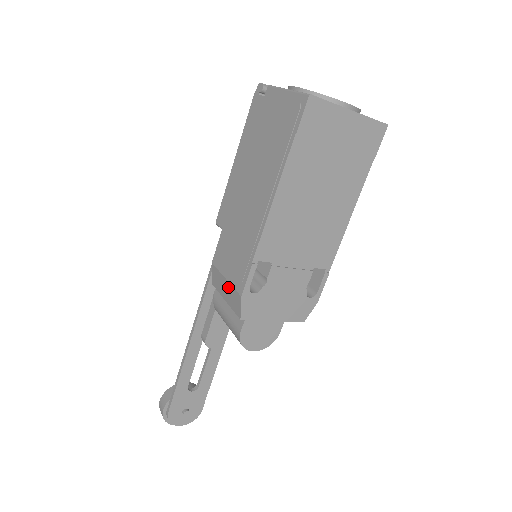
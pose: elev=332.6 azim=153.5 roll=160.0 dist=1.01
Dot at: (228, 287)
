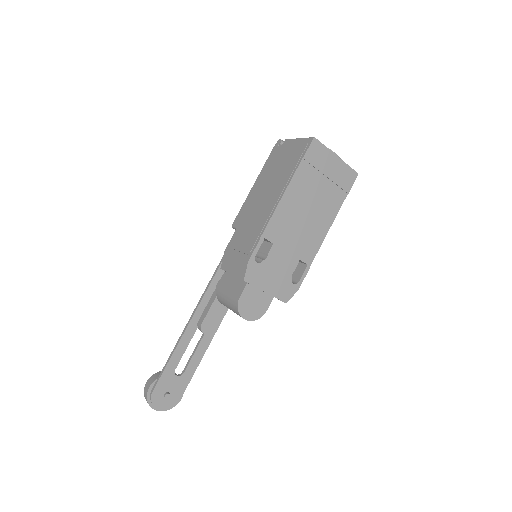
Dot at: (237, 261)
